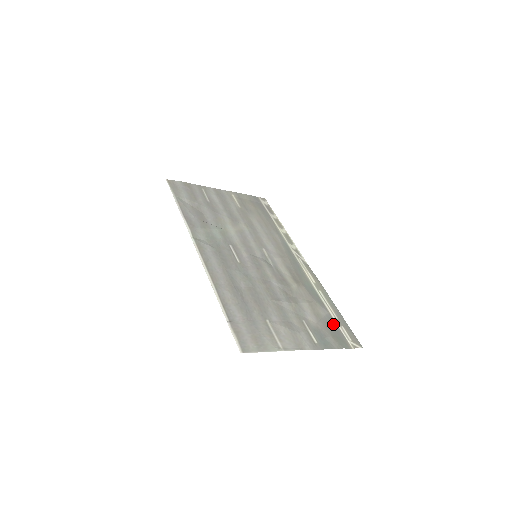
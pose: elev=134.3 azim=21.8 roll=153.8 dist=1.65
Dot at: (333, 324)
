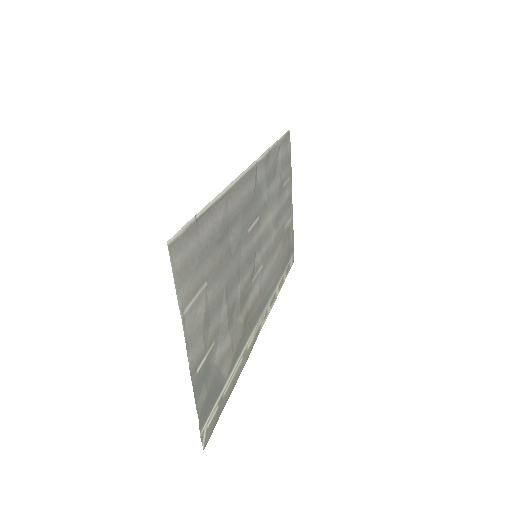
Dot at: (218, 391)
